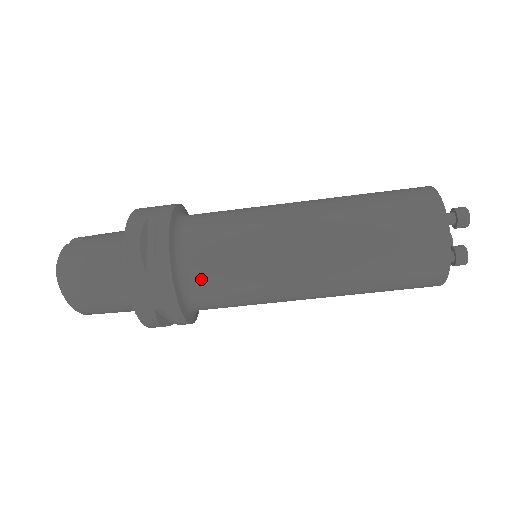
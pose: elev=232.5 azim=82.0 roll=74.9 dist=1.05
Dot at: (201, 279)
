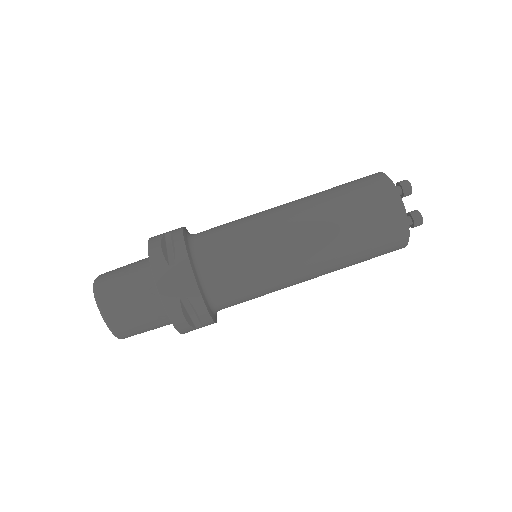
Dot at: (214, 266)
